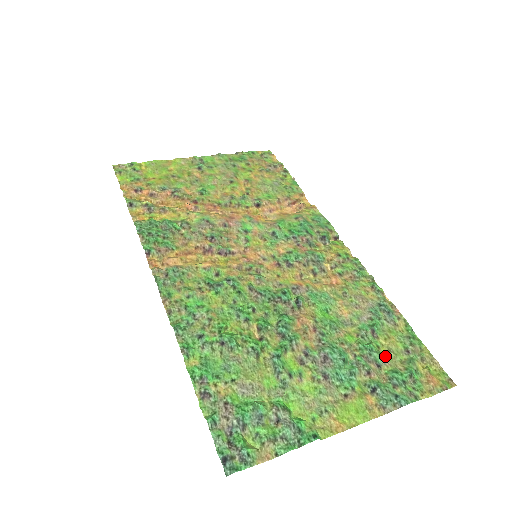
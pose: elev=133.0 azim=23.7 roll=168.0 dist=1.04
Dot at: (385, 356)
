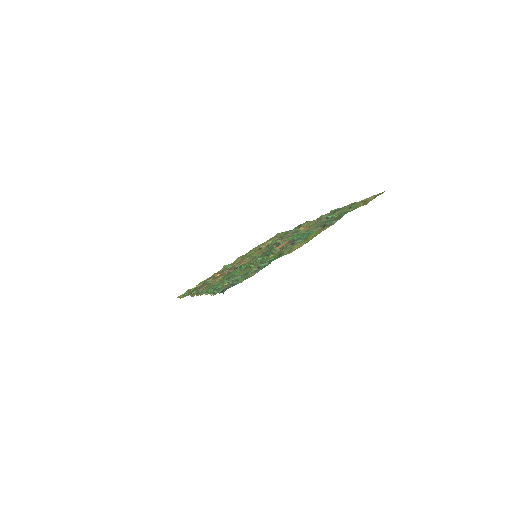
Dot at: (333, 216)
